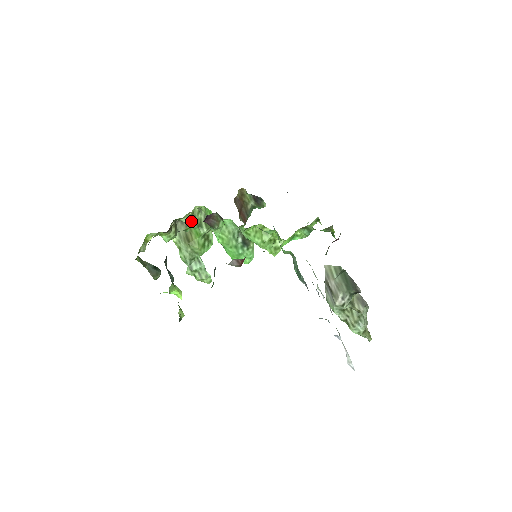
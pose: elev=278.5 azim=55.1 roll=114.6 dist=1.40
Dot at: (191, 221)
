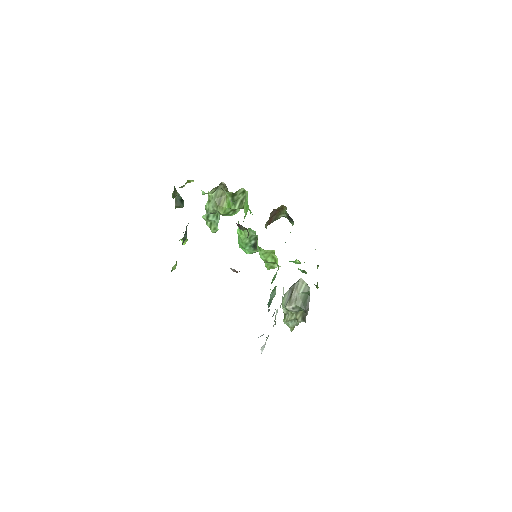
Dot at: (231, 196)
